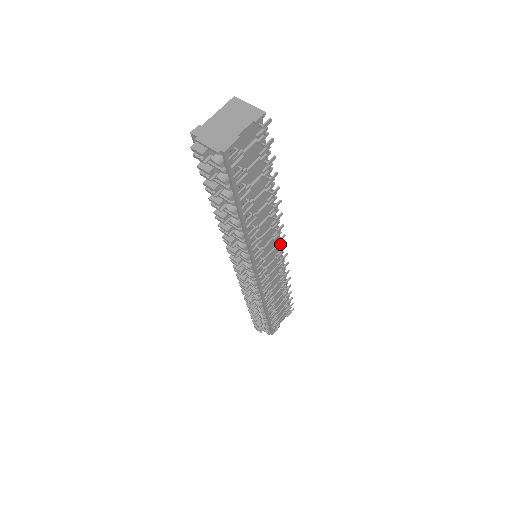
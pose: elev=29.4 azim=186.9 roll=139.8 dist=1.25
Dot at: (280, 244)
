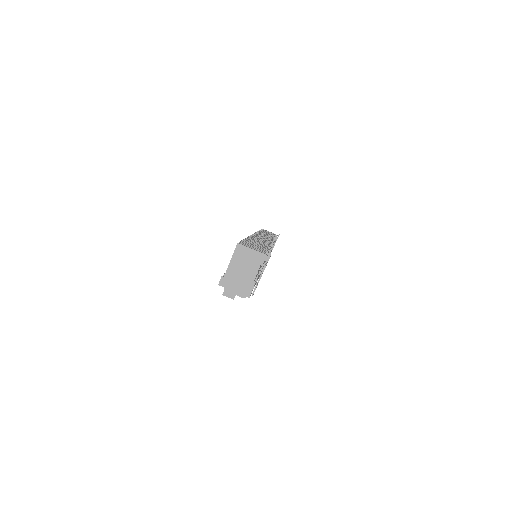
Dot at: (272, 245)
